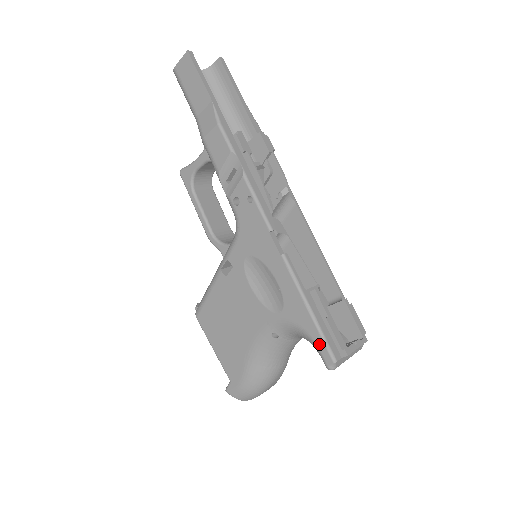
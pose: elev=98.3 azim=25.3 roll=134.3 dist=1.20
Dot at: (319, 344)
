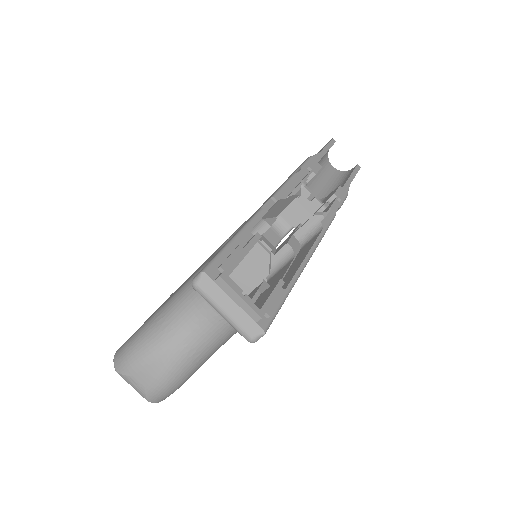
Dot at: occluded
